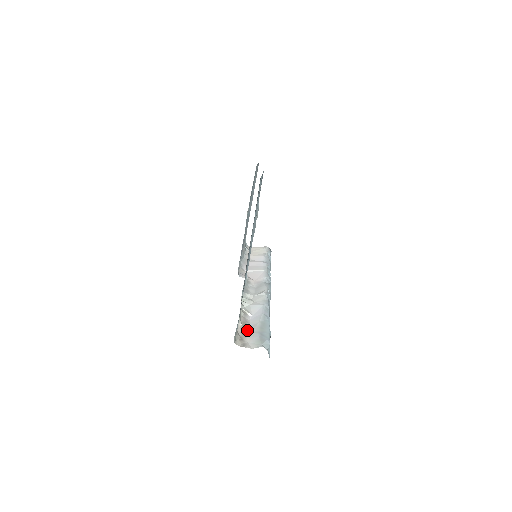
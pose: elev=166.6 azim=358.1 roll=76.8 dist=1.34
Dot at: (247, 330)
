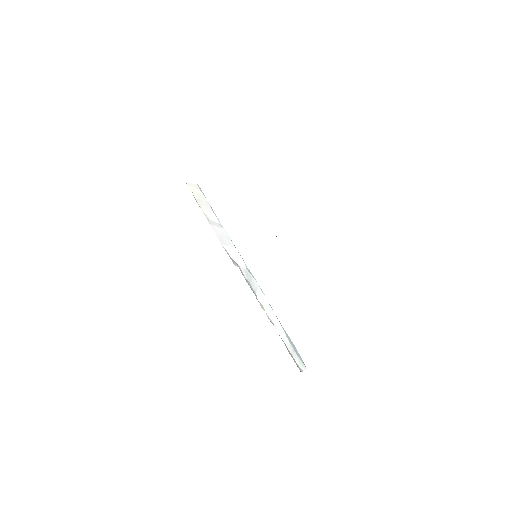
Dot at: (288, 349)
